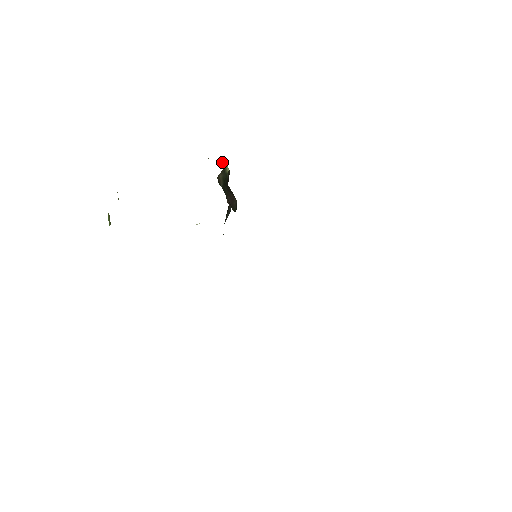
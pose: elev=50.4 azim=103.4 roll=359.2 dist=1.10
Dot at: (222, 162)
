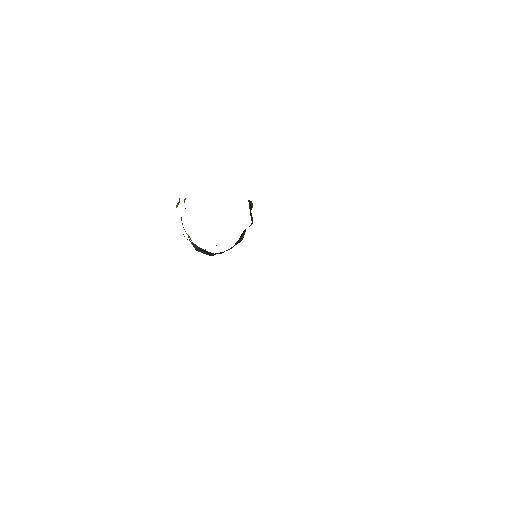
Dot at: occluded
